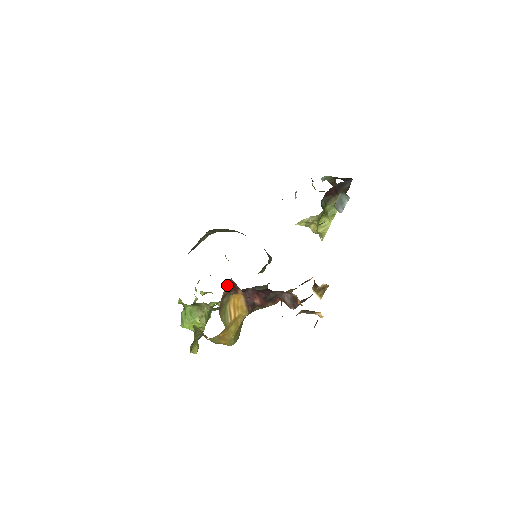
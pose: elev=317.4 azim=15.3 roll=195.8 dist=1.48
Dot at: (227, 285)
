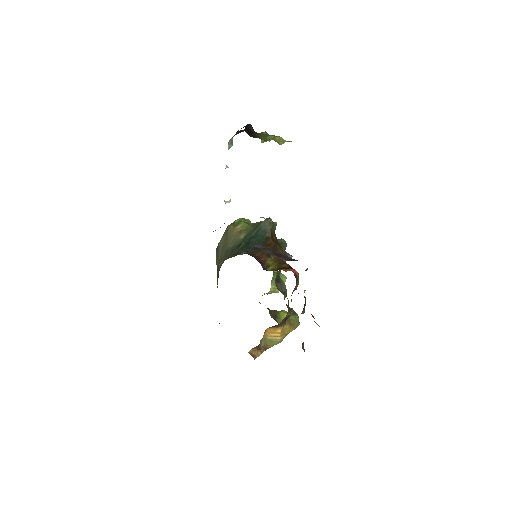
Dot at: (253, 350)
